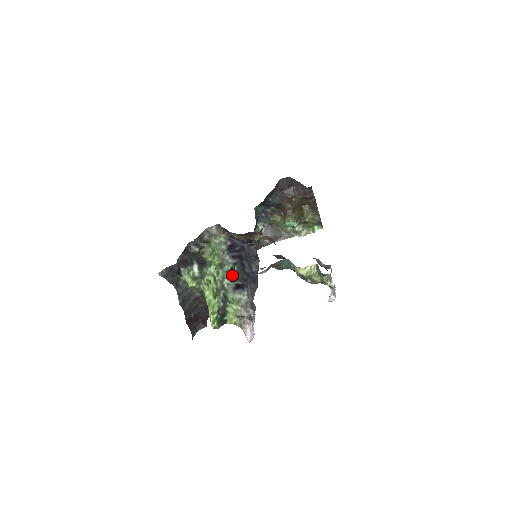
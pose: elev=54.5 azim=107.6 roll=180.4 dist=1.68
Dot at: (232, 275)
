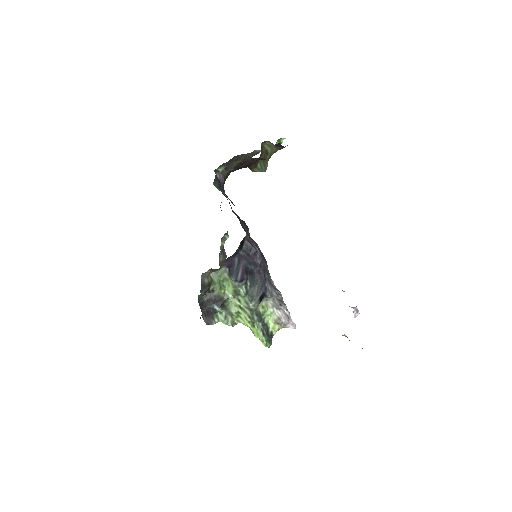
Dot at: (250, 293)
